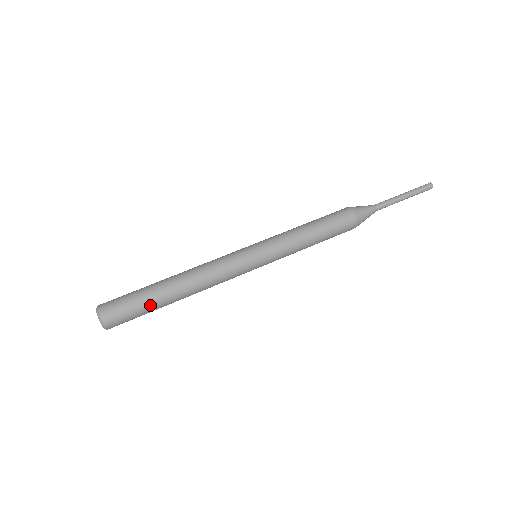
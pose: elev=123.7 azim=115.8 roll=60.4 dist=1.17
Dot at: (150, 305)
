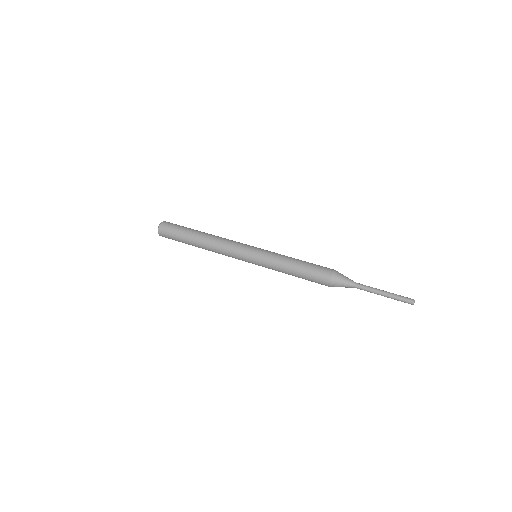
Dot at: (184, 235)
